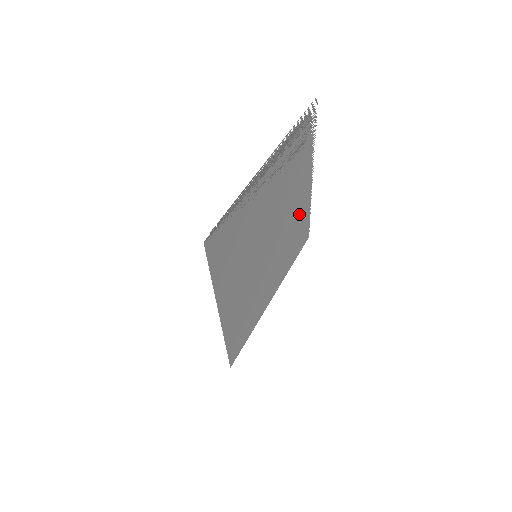
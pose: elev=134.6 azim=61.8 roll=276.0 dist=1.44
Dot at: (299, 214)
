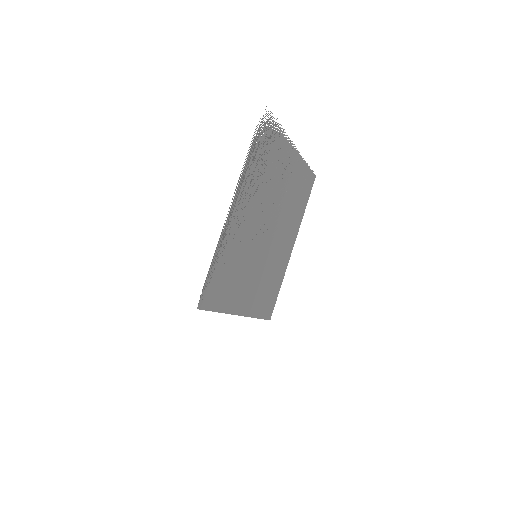
Dot at: (292, 182)
